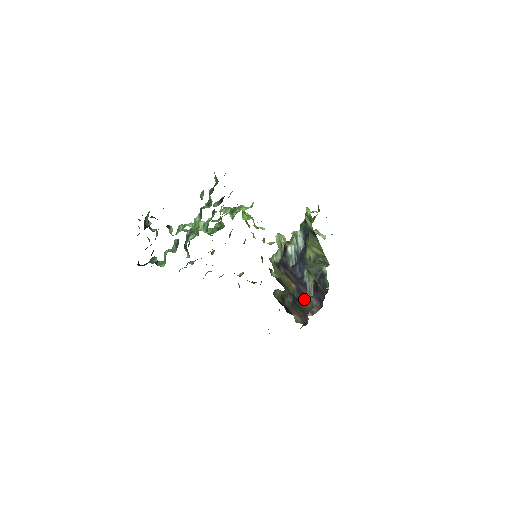
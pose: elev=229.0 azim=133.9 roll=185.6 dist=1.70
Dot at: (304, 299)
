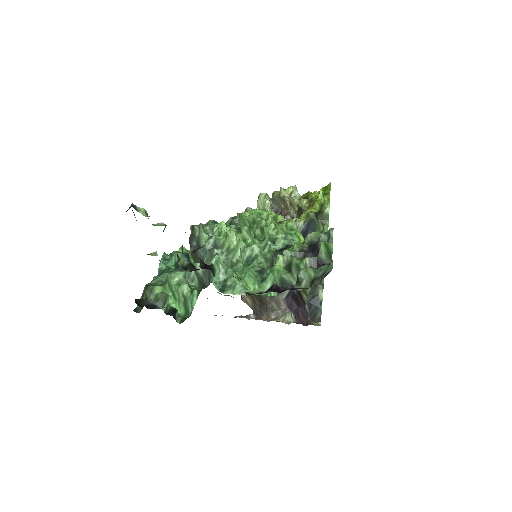
Dot at: (288, 320)
